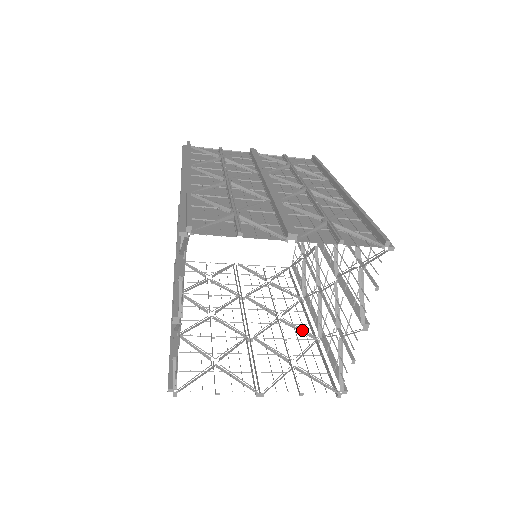
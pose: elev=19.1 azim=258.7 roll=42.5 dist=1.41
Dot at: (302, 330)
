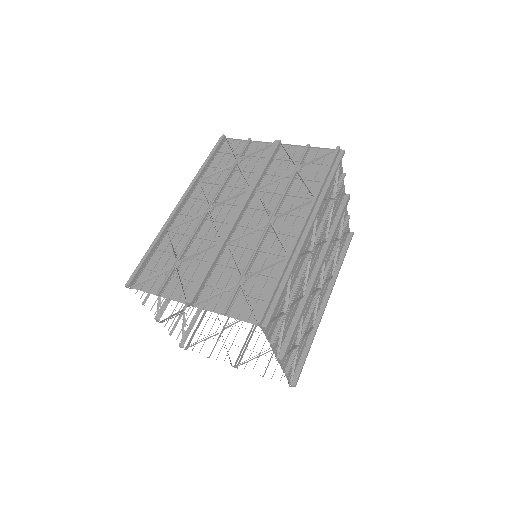
Dot at: occluded
